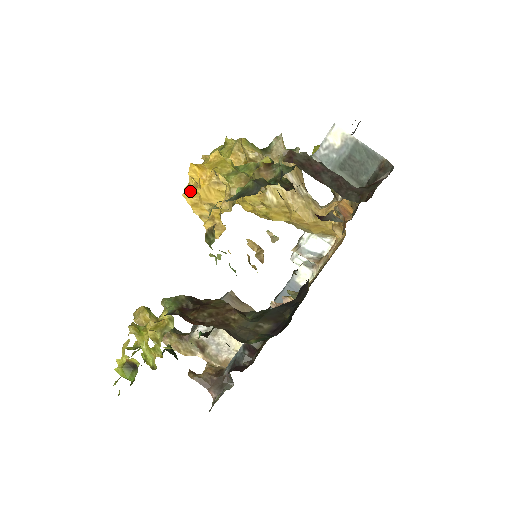
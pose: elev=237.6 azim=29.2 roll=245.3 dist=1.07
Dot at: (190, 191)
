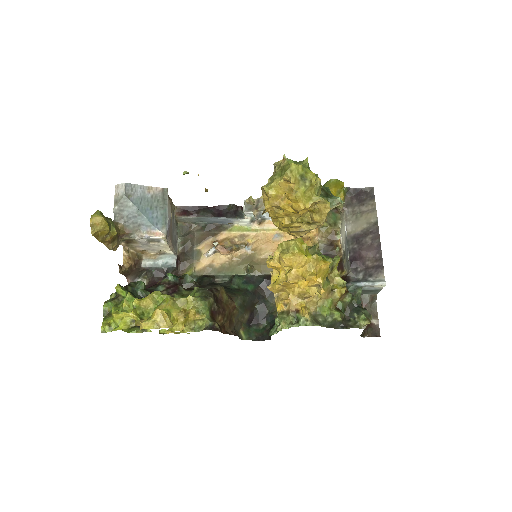
Dot at: (294, 280)
